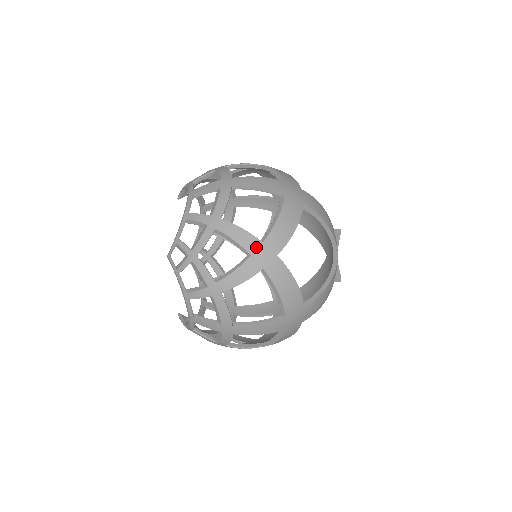
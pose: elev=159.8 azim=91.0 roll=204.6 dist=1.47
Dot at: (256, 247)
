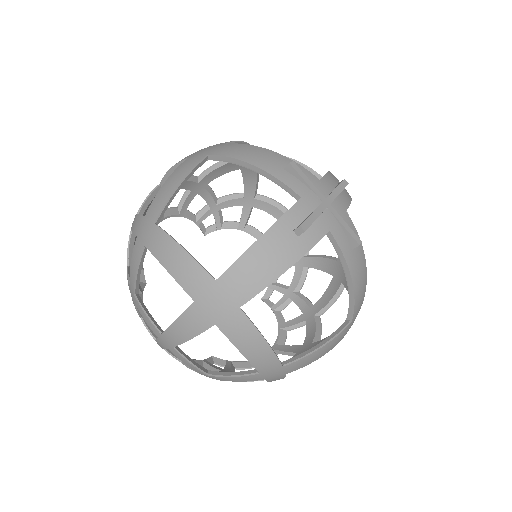
Dot at: (140, 225)
